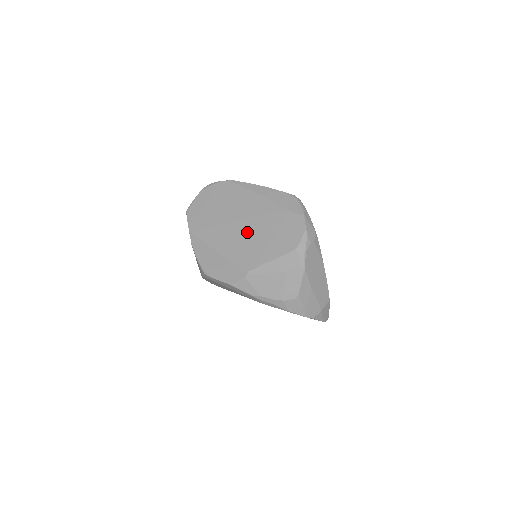
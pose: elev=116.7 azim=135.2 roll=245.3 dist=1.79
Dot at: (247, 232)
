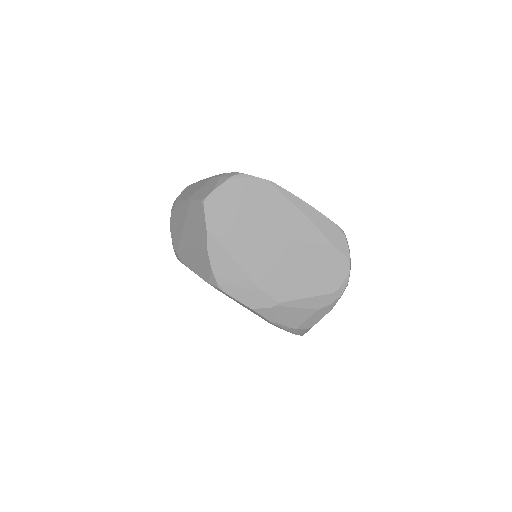
Dot at: (285, 258)
